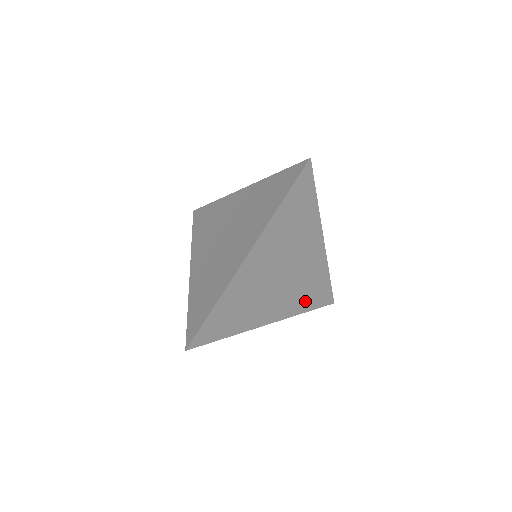
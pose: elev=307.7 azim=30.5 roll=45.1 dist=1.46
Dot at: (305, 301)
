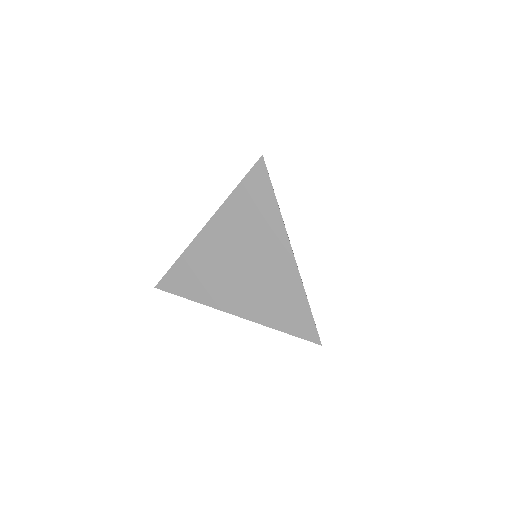
Dot at: occluded
